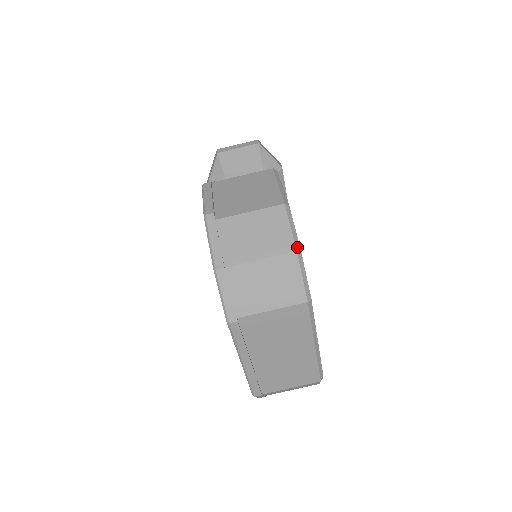
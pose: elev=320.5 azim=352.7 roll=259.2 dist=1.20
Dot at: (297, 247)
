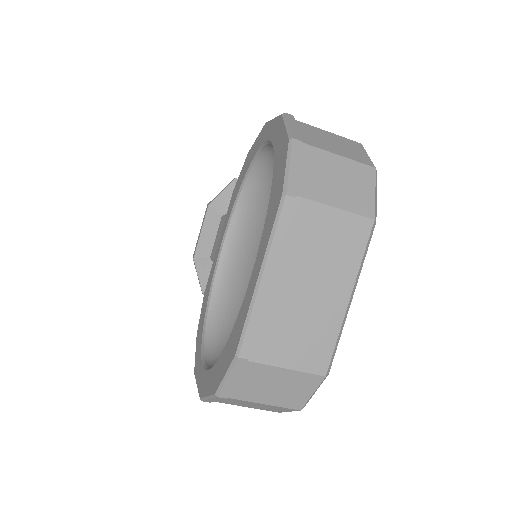
Dot at: (375, 167)
